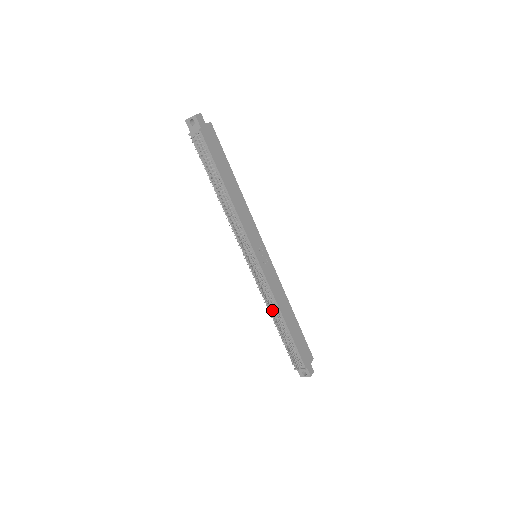
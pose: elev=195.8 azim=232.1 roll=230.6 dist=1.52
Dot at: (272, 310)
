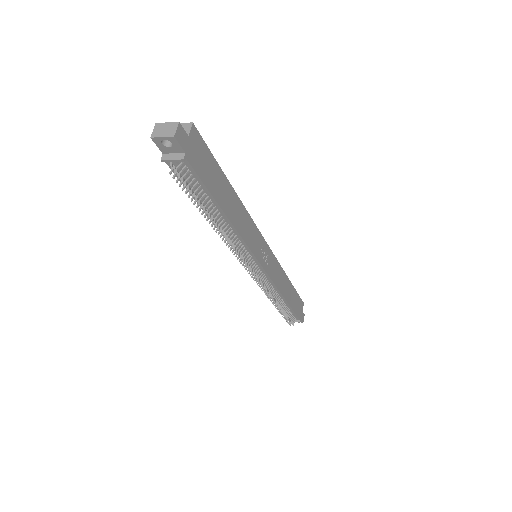
Dot at: (274, 298)
